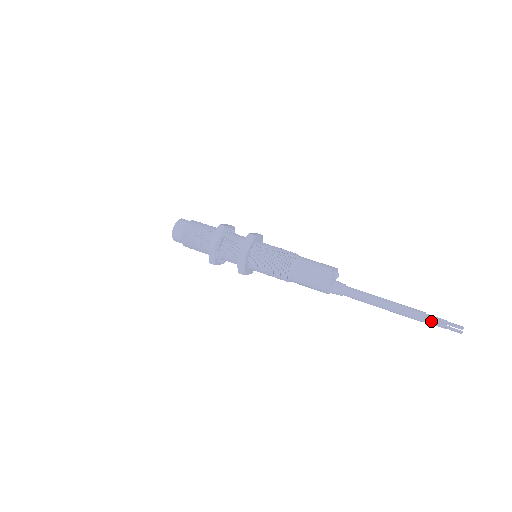
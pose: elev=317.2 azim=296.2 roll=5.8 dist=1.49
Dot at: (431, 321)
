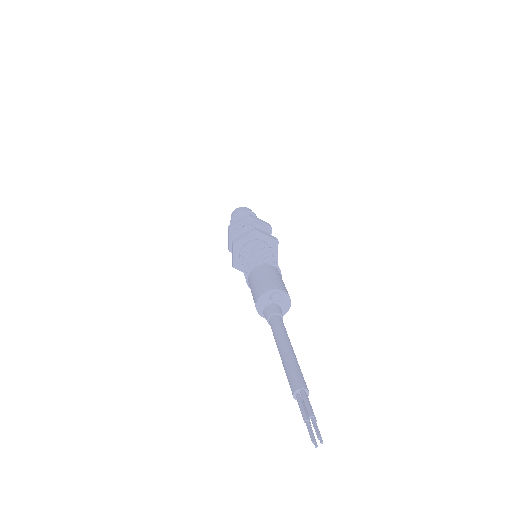
Dot at: (299, 402)
